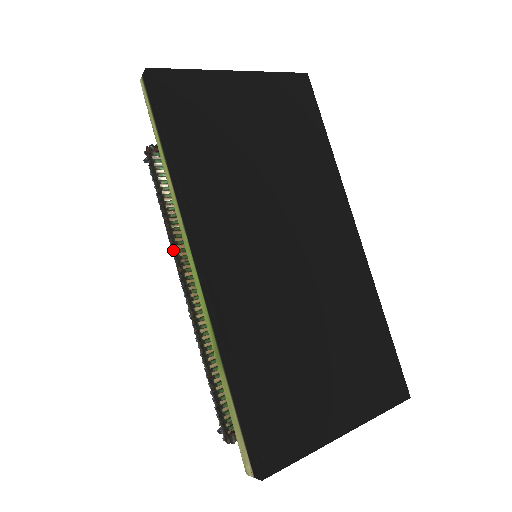
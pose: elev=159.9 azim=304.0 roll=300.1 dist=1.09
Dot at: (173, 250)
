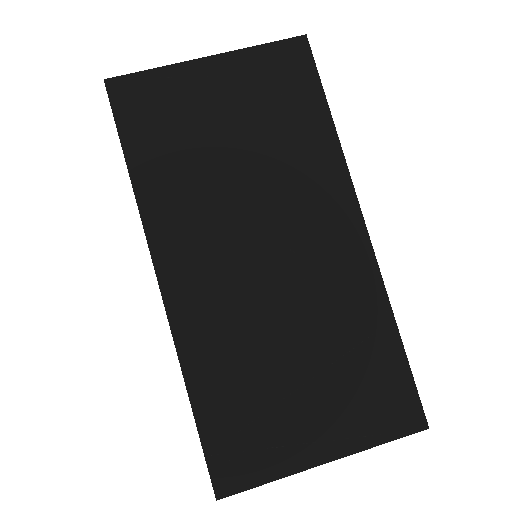
Dot at: occluded
